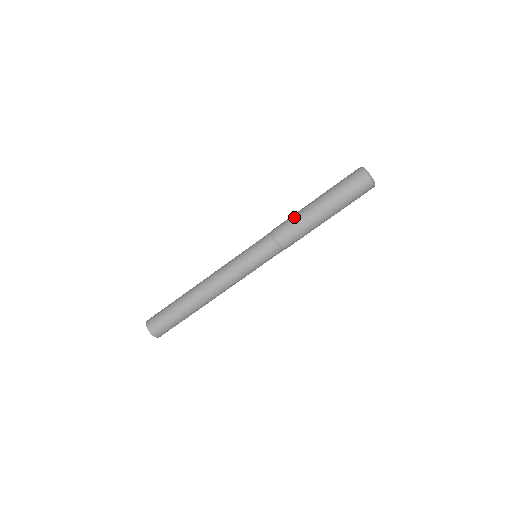
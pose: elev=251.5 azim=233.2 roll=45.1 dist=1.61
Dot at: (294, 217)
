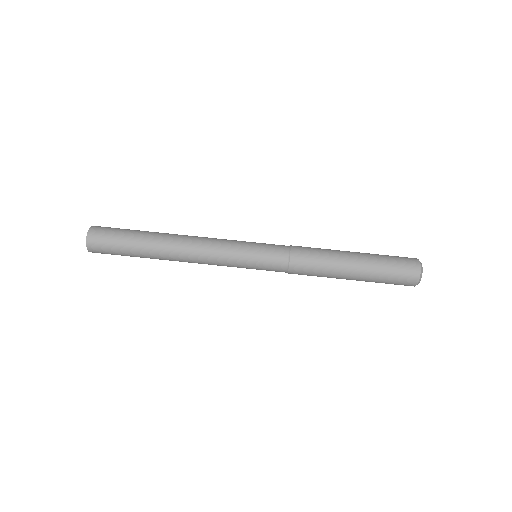
Dot at: occluded
